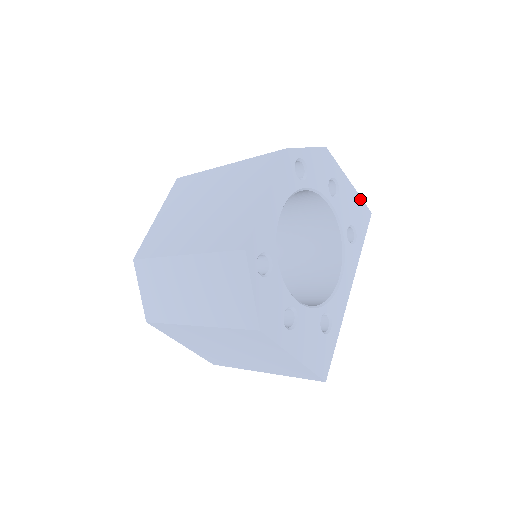
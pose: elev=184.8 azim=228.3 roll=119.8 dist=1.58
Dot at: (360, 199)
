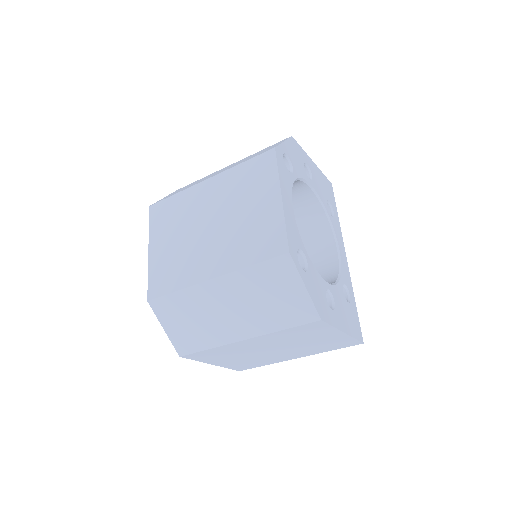
Dot at: (323, 175)
